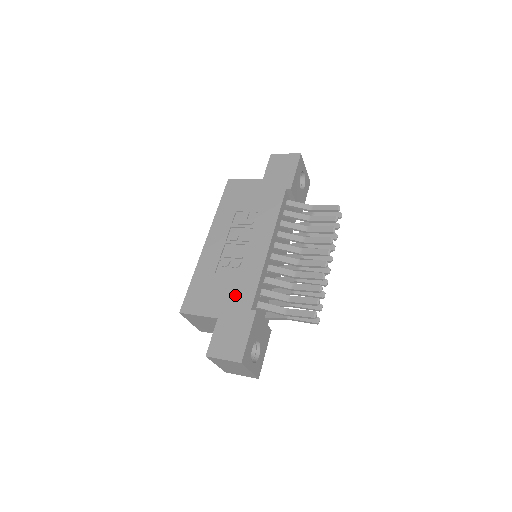
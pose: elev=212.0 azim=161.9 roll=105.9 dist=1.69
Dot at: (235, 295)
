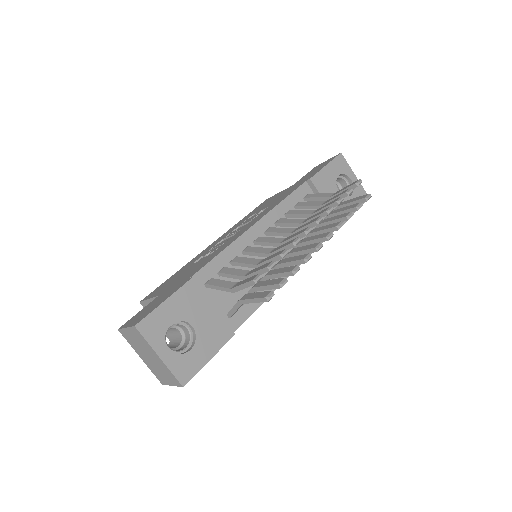
Dot at: (189, 272)
